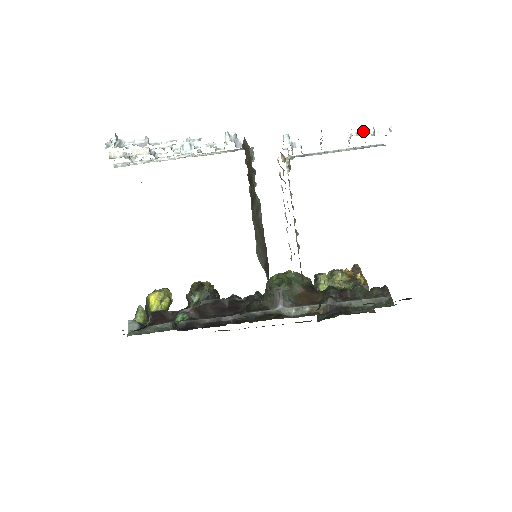
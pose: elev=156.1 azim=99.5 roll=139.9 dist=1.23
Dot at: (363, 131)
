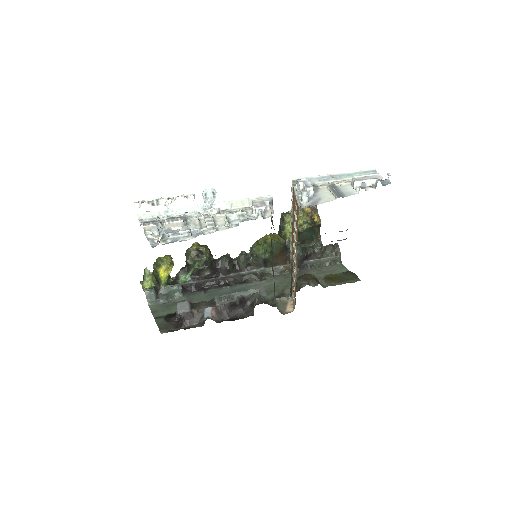
Dot at: (368, 182)
